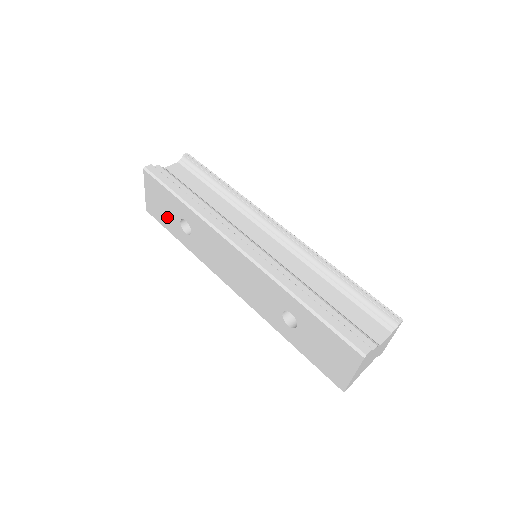
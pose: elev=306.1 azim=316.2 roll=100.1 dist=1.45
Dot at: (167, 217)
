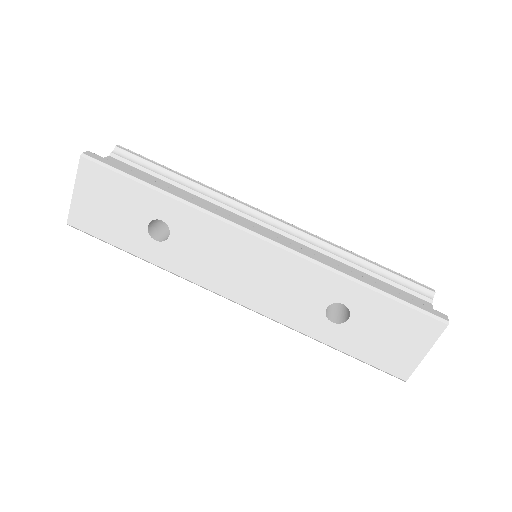
Dot at: (118, 224)
